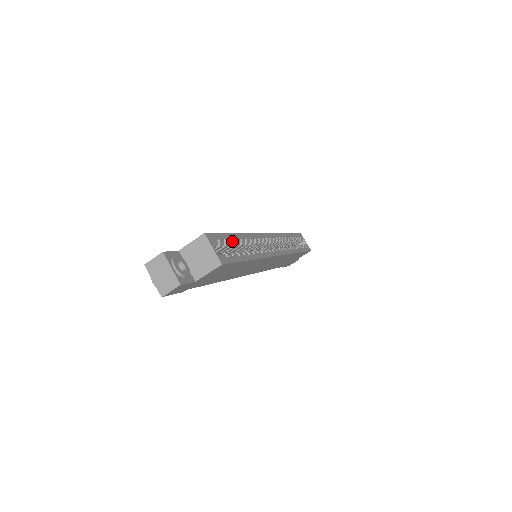
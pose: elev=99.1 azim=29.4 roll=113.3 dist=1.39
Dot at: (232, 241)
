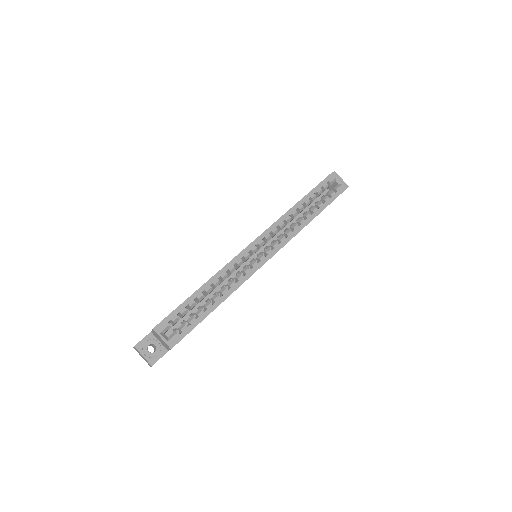
Dot at: (190, 306)
